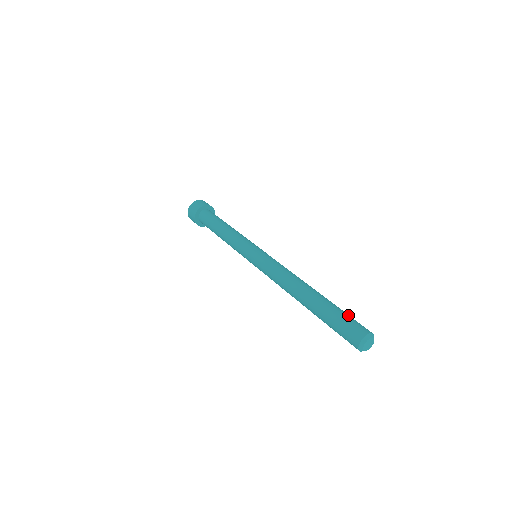
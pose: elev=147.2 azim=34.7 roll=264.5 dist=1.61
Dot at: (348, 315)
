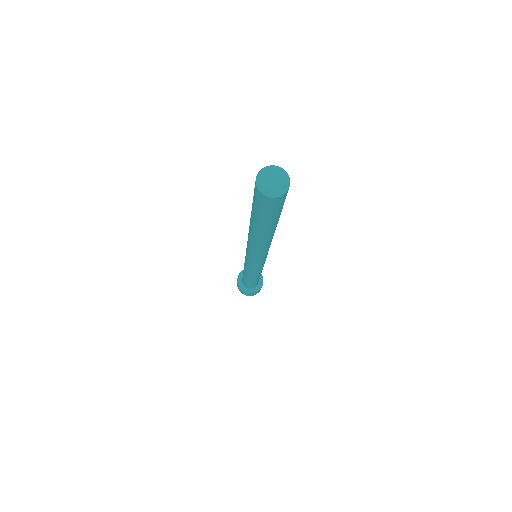
Dot at: occluded
